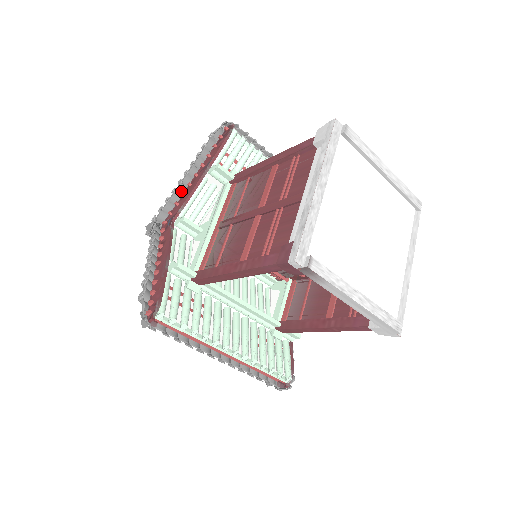
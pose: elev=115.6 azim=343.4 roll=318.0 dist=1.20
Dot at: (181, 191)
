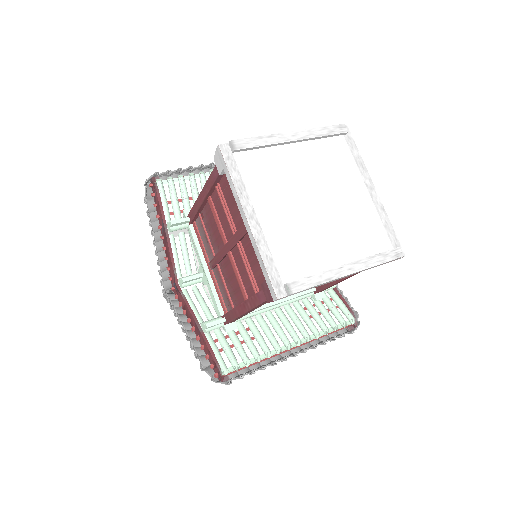
Dot at: (163, 257)
